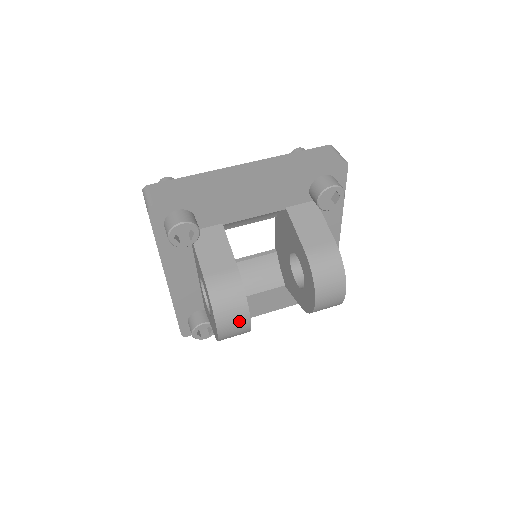
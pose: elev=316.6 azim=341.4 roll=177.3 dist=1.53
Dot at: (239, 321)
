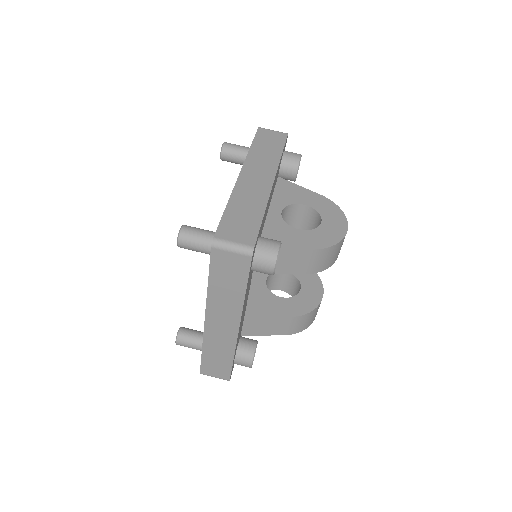
Dot at: occluded
